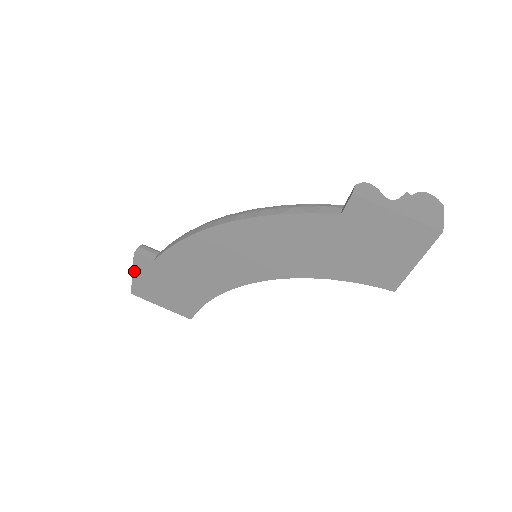
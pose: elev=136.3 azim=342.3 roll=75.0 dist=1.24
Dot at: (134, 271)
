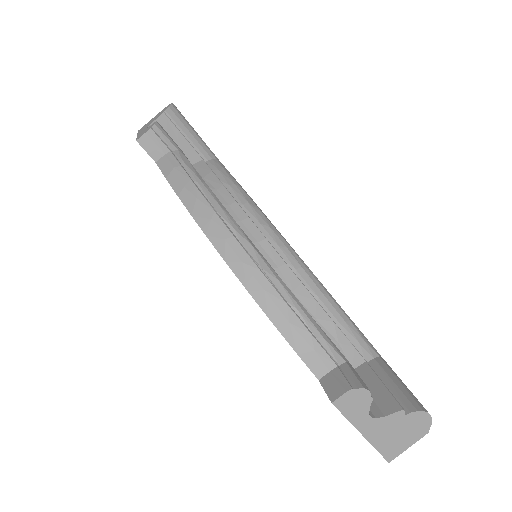
Dot at: occluded
